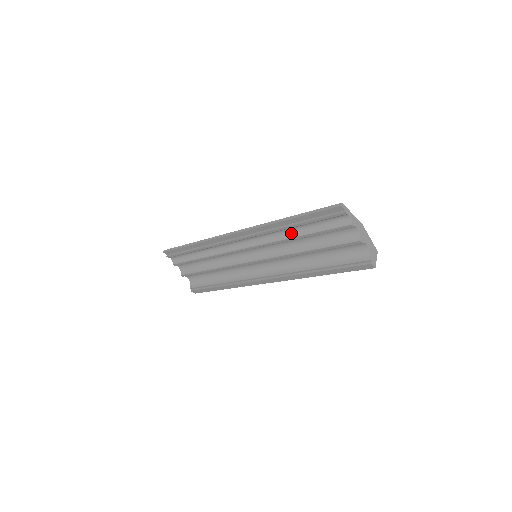
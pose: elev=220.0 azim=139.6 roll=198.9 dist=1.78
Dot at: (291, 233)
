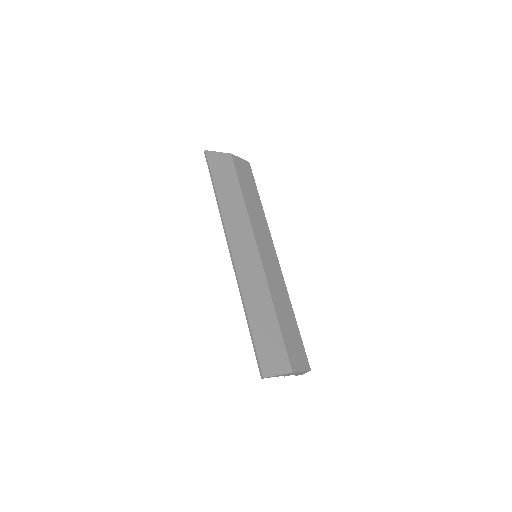
Dot at: occluded
